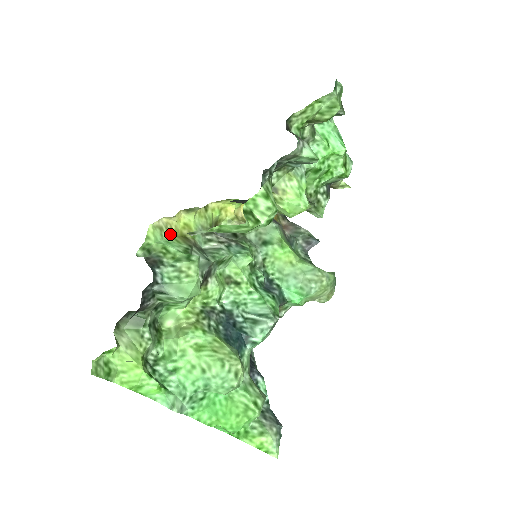
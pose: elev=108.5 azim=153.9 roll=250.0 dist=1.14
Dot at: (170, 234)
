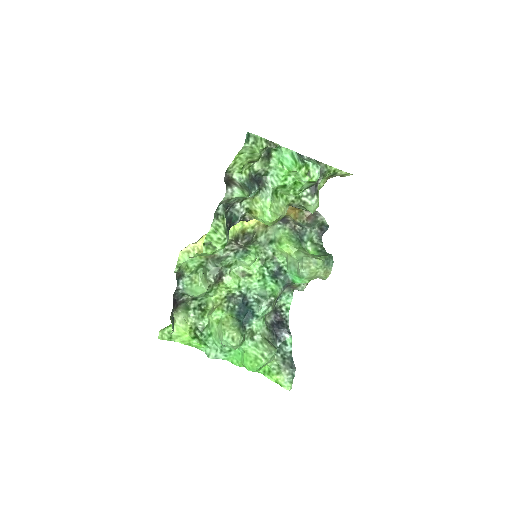
Dot at: occluded
